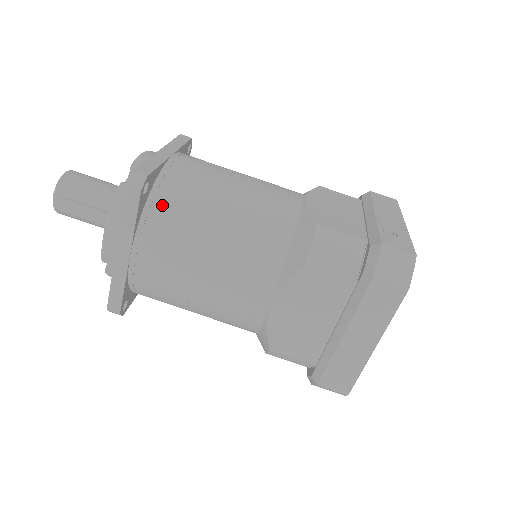
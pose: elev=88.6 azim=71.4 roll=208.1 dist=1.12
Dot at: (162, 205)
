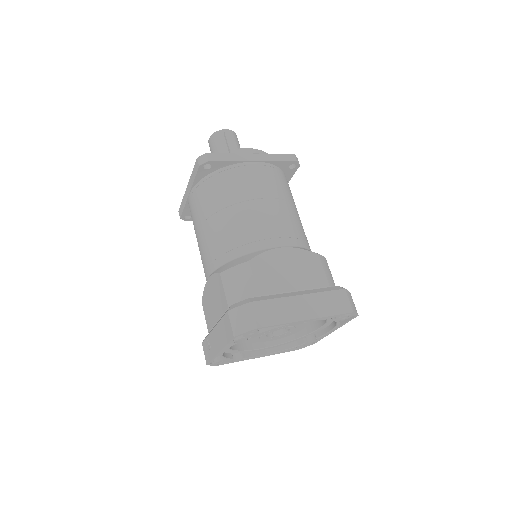
Dot at: (284, 178)
